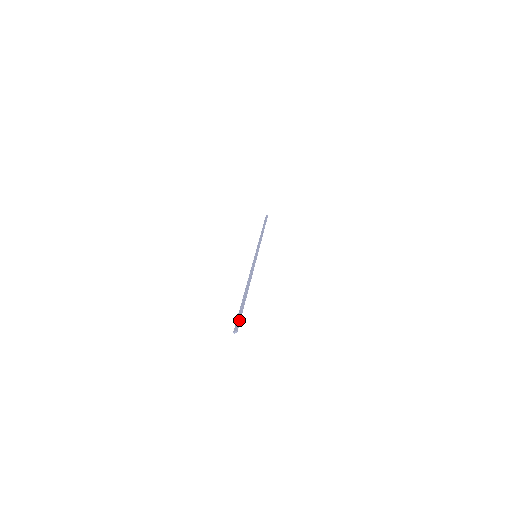
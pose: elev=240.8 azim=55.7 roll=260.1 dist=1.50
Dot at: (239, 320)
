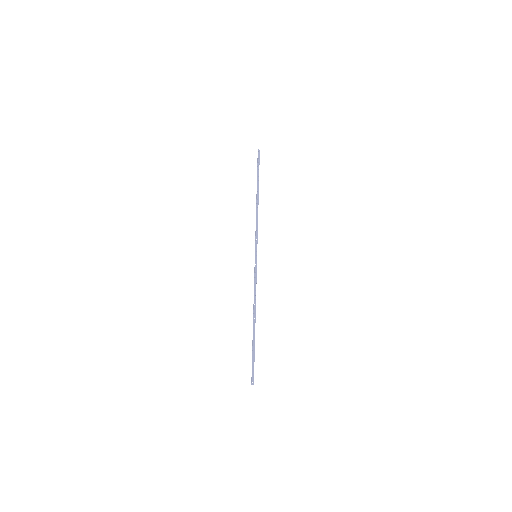
Dot at: occluded
